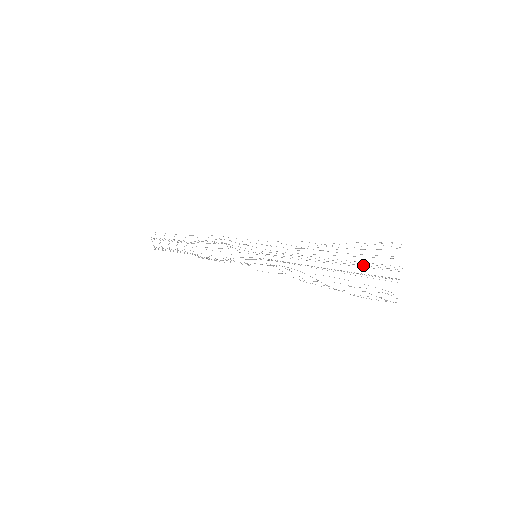
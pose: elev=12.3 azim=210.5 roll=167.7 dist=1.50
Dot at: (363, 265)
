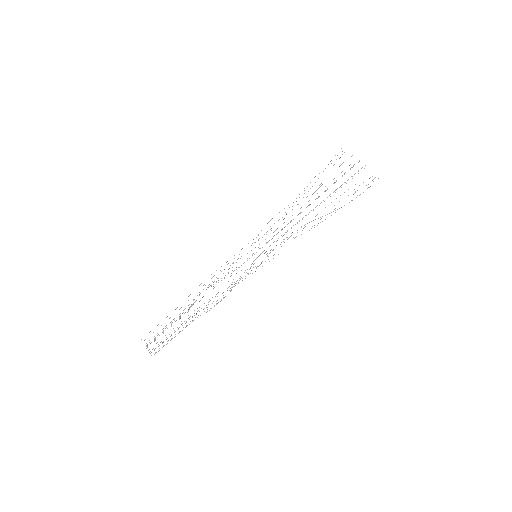
Dot at: occluded
